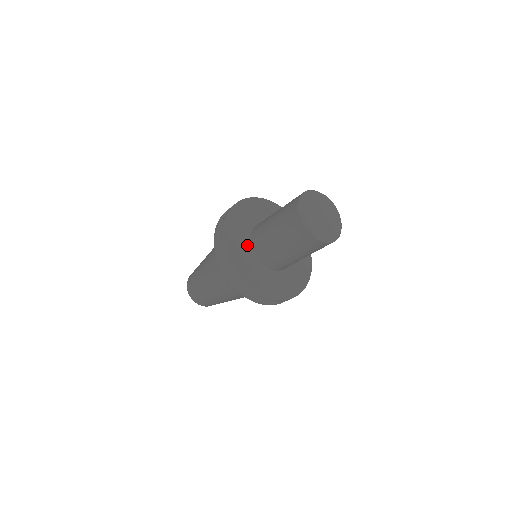
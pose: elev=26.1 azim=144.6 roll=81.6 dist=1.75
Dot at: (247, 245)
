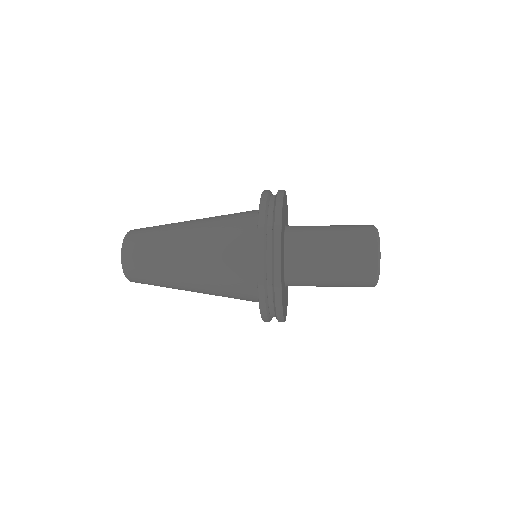
Dot at: (284, 230)
